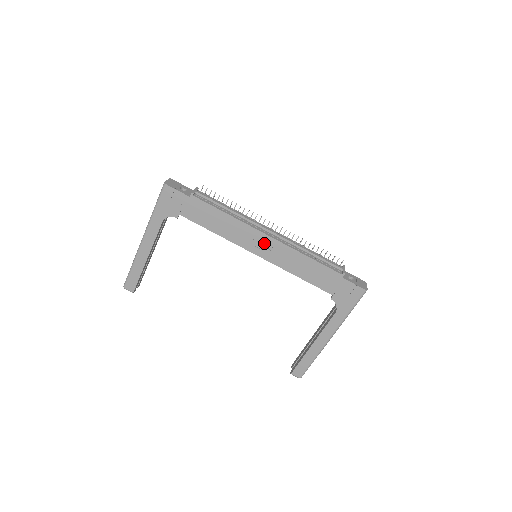
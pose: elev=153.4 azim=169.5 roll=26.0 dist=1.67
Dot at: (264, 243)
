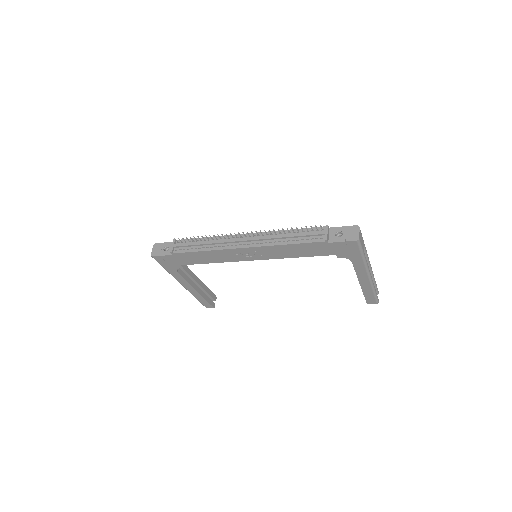
Dot at: (248, 252)
